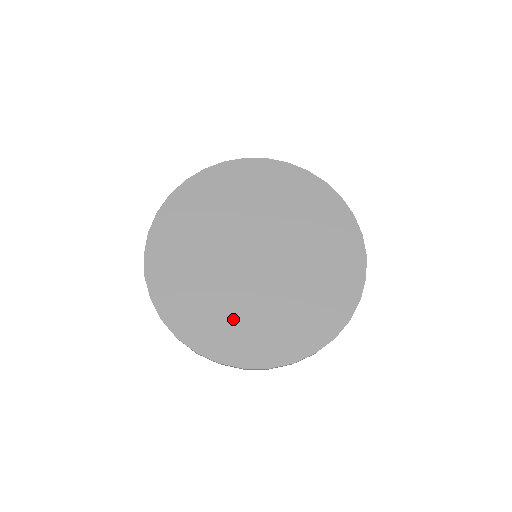
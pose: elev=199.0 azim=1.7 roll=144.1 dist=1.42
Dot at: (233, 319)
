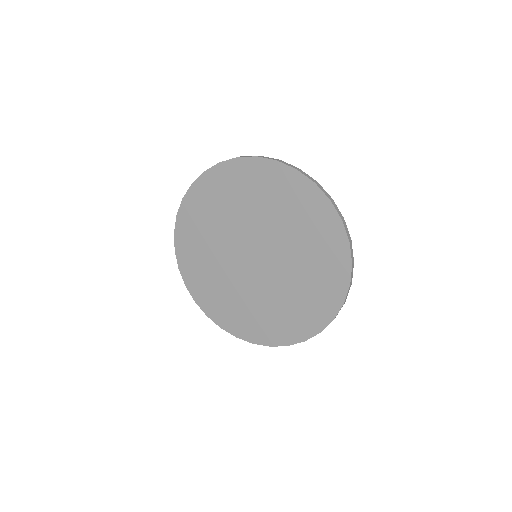
Dot at: (210, 275)
